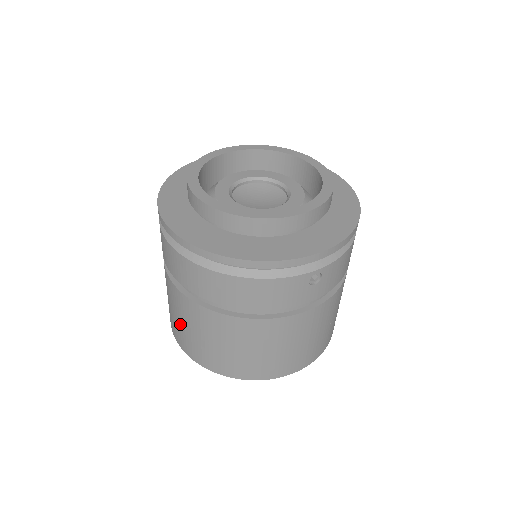
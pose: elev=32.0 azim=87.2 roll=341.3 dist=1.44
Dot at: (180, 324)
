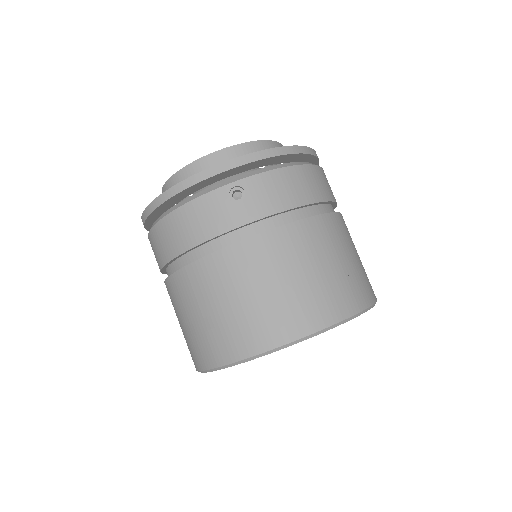
Dot at: occluded
